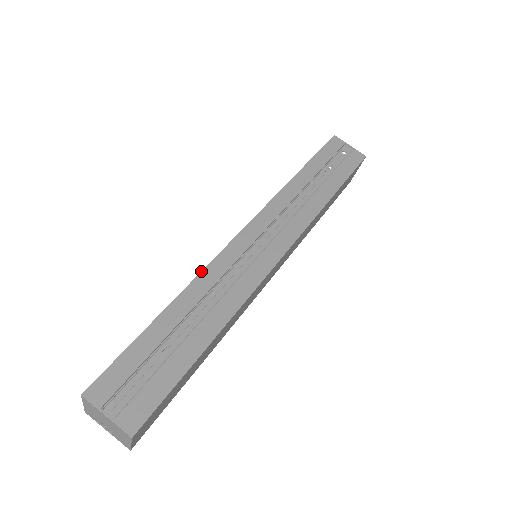
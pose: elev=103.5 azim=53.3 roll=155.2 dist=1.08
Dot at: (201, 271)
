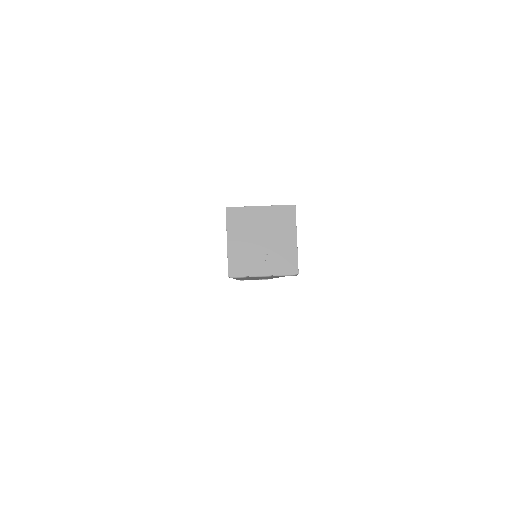
Dot at: occluded
